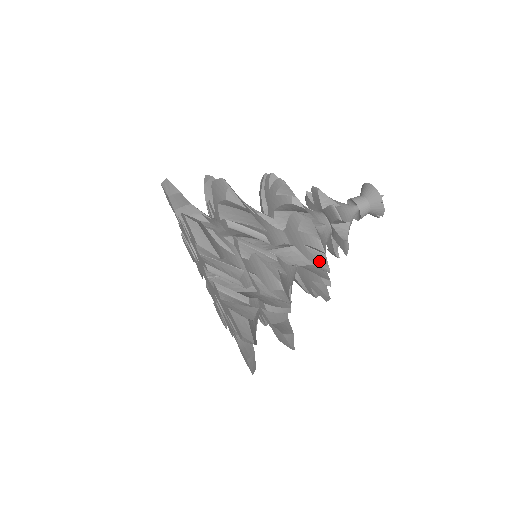
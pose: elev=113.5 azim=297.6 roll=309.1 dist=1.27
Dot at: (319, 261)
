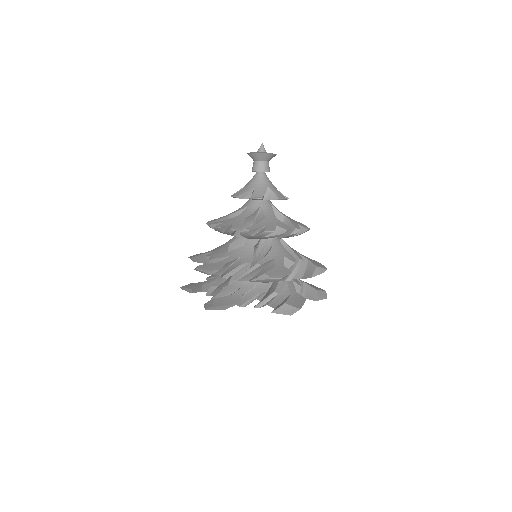
Dot at: occluded
